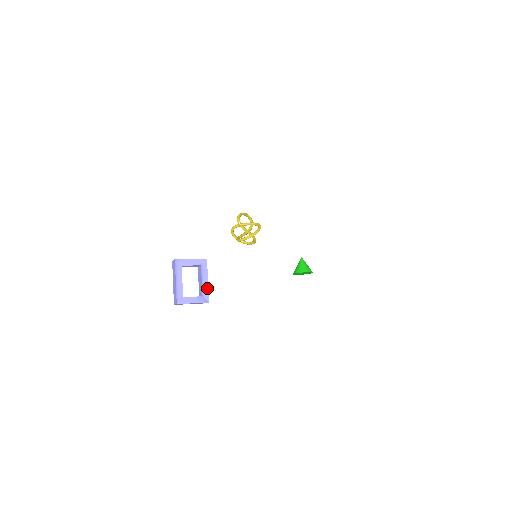
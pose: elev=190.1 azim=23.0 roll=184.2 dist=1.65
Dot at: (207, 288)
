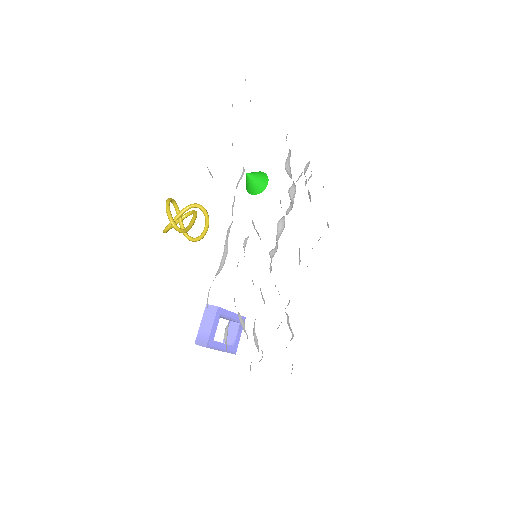
Dot at: (237, 316)
